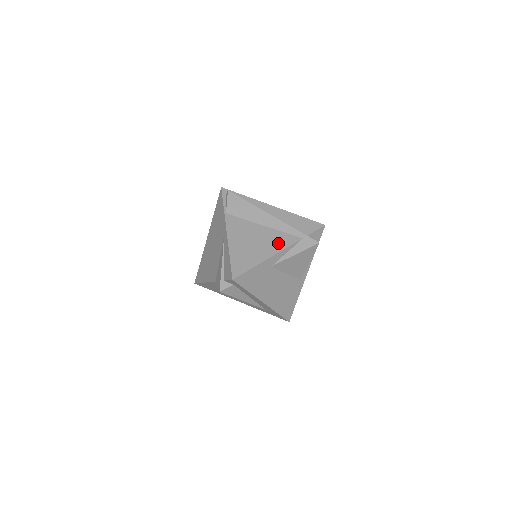
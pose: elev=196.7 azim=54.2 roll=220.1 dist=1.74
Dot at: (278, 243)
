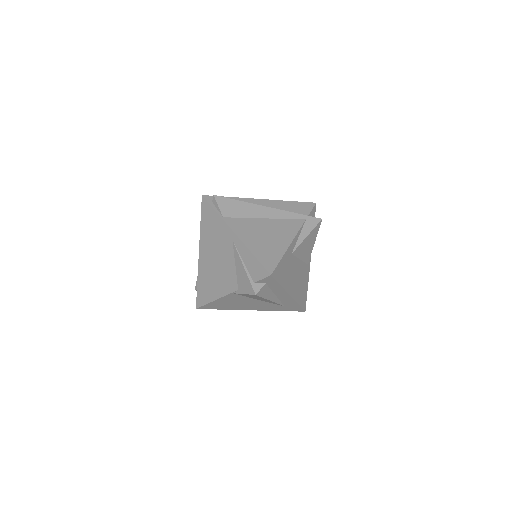
Dot at: (288, 230)
